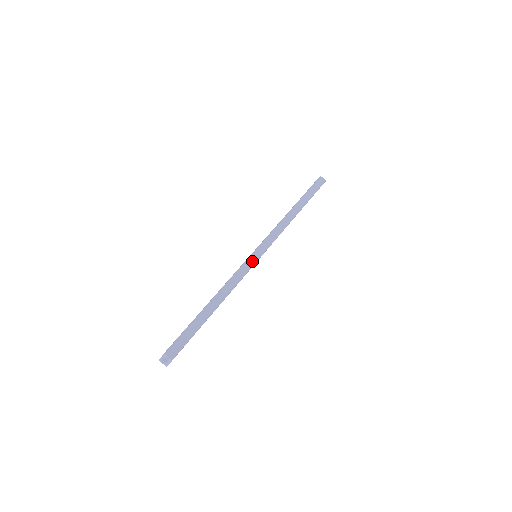
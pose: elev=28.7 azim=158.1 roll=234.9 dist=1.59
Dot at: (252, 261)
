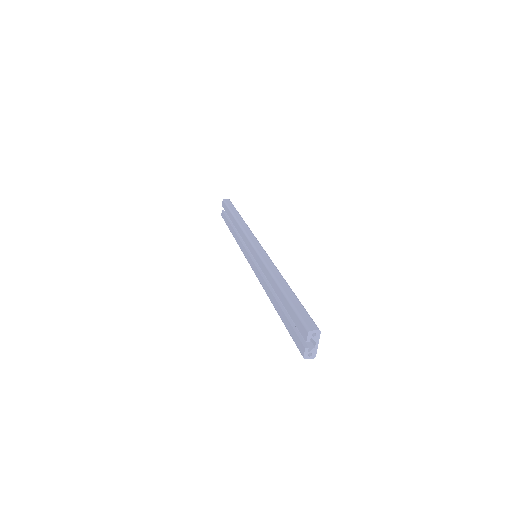
Dot at: (262, 252)
